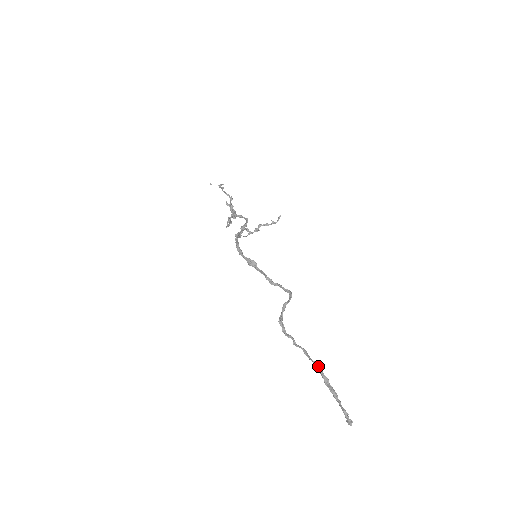
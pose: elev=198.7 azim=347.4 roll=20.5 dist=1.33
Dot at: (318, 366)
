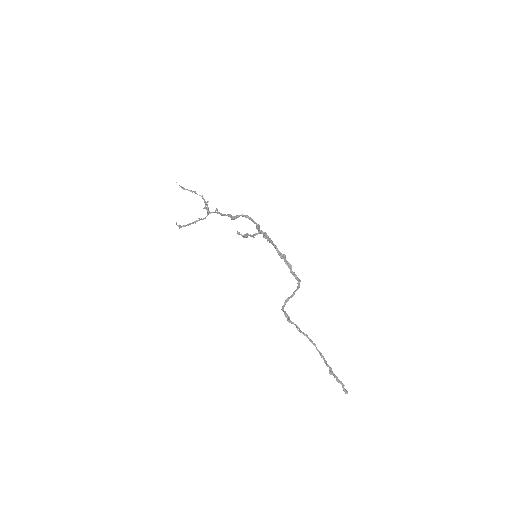
Dot at: (318, 350)
